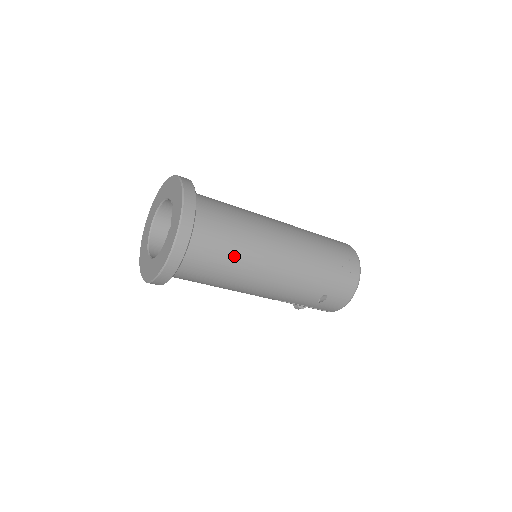
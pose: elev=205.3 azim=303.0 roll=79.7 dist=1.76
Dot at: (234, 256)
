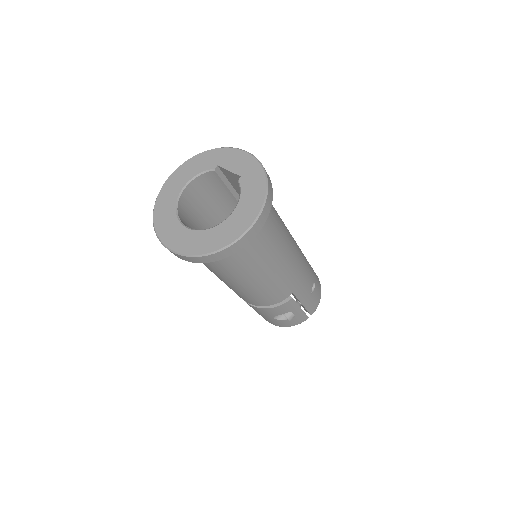
Dot at: (279, 218)
